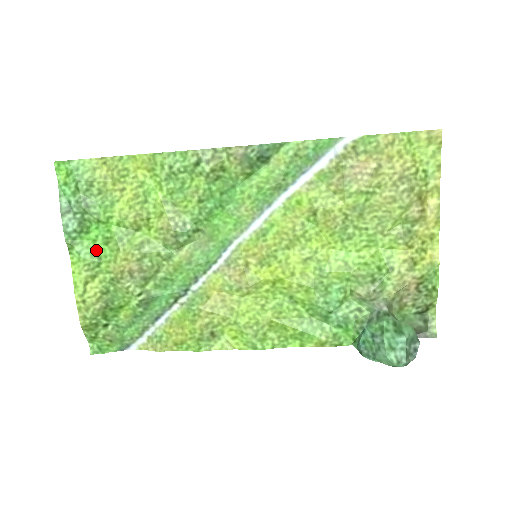
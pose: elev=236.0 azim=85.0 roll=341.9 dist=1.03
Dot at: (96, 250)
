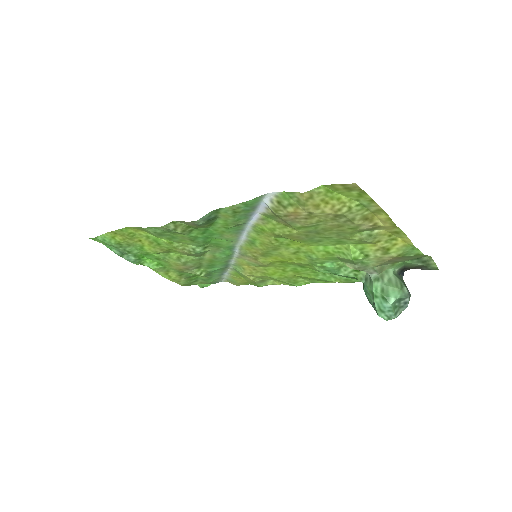
Dot at: (156, 262)
